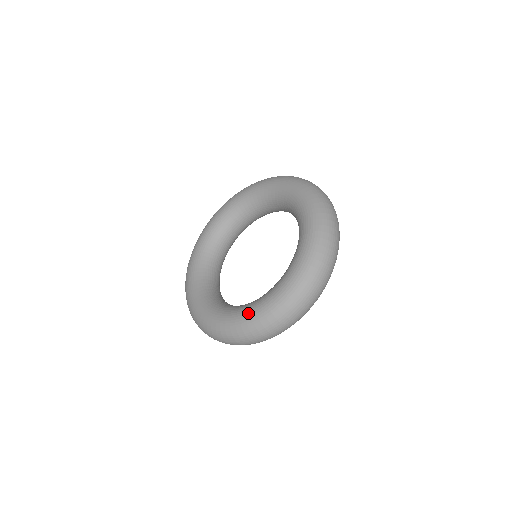
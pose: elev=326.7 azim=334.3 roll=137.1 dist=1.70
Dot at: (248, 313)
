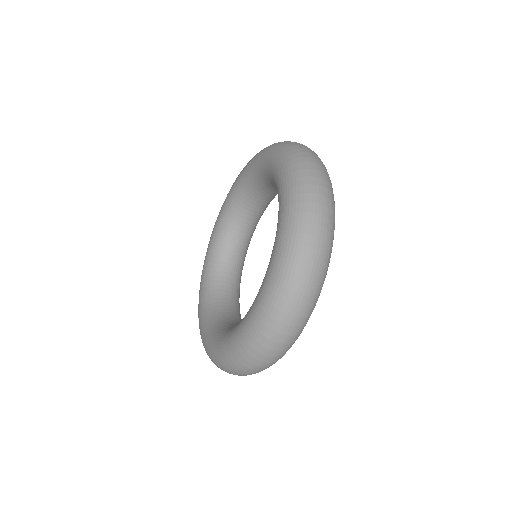
Dot at: (211, 344)
